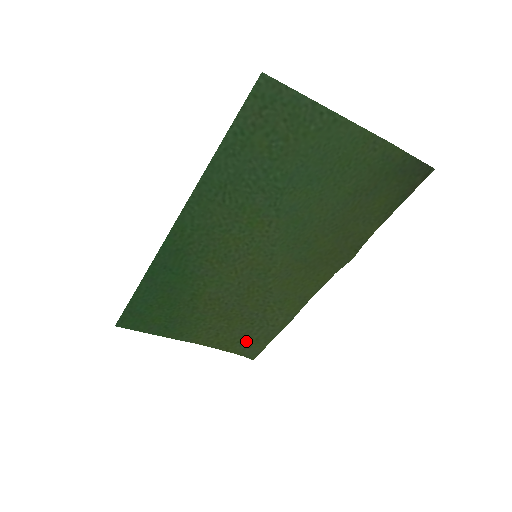
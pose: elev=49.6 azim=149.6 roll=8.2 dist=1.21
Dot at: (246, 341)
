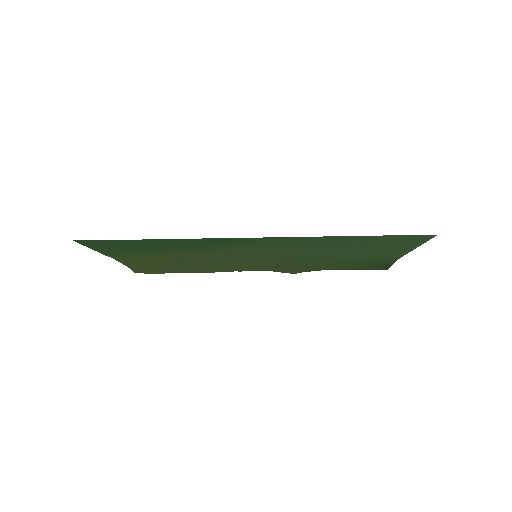
Dot at: (152, 267)
